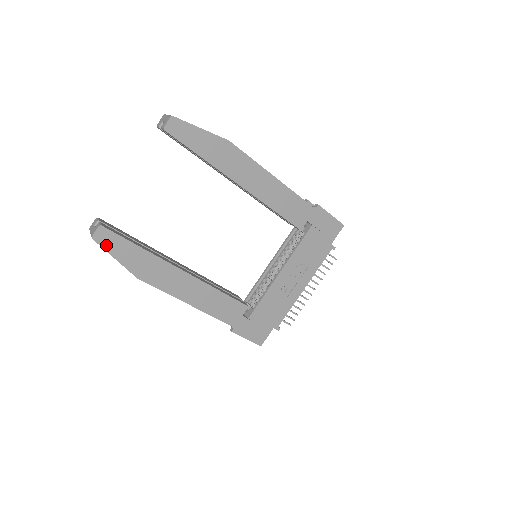
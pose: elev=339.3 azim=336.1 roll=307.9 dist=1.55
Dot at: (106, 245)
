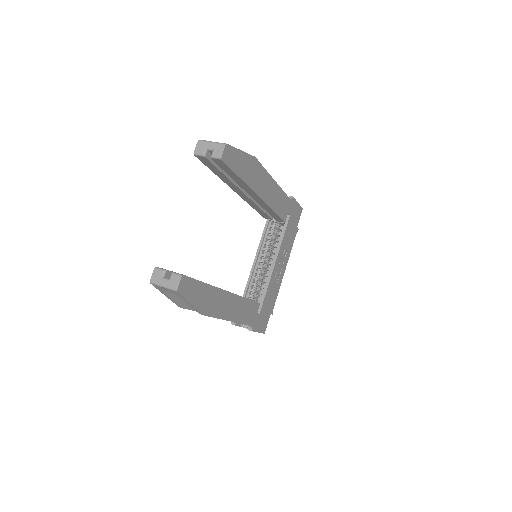
Dot at: (186, 293)
